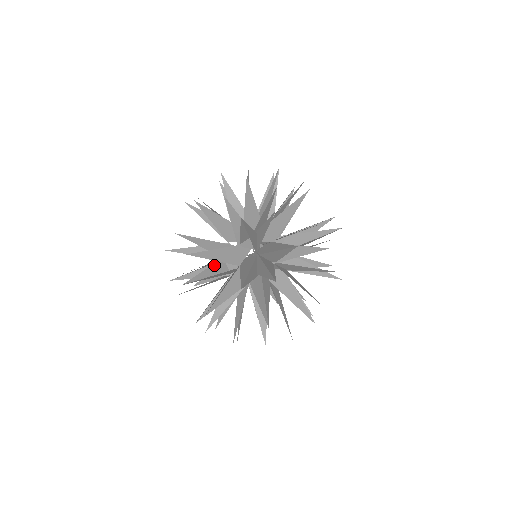
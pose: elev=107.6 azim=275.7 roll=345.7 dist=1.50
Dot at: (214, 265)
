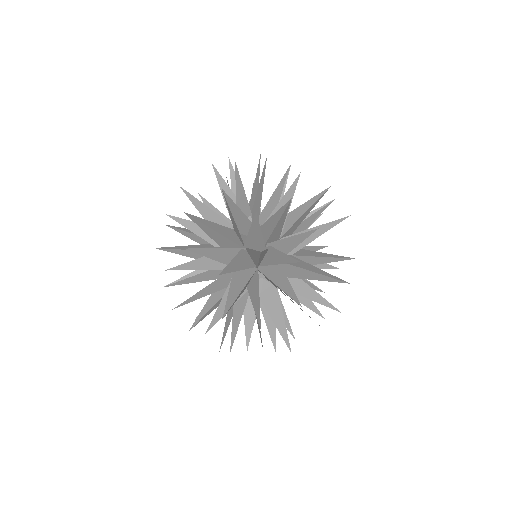
Dot at: occluded
